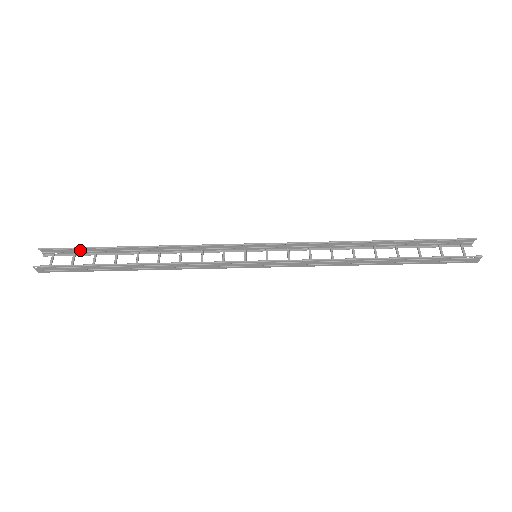
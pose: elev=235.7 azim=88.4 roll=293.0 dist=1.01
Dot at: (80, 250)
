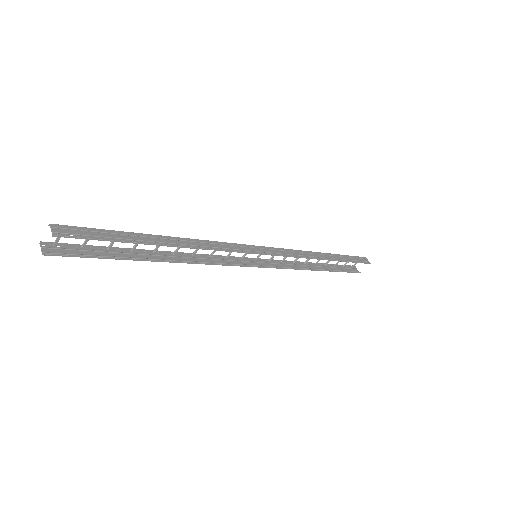
Dot at: (104, 235)
